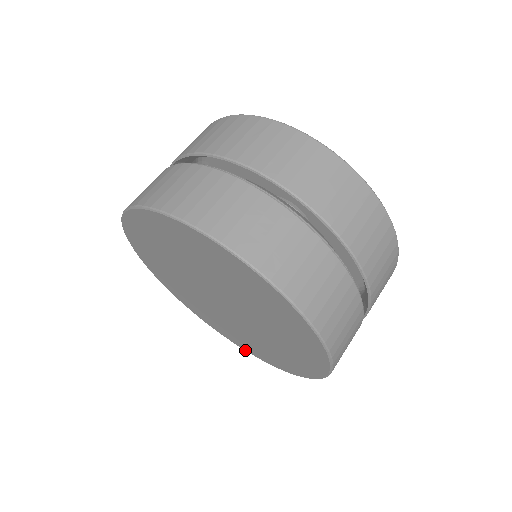
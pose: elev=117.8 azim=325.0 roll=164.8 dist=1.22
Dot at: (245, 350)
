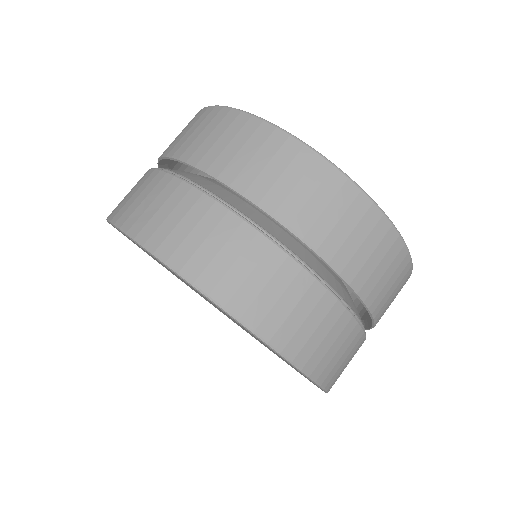
Dot at: occluded
